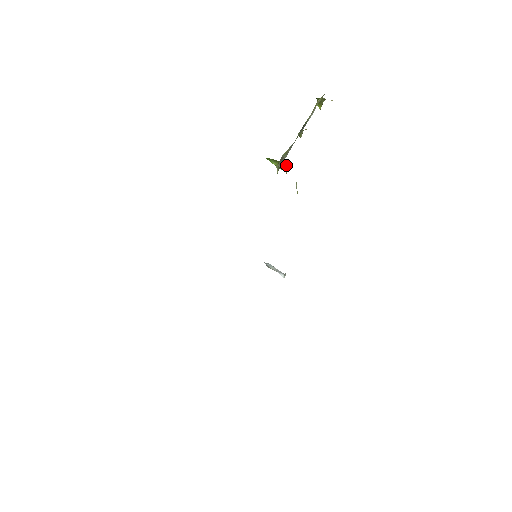
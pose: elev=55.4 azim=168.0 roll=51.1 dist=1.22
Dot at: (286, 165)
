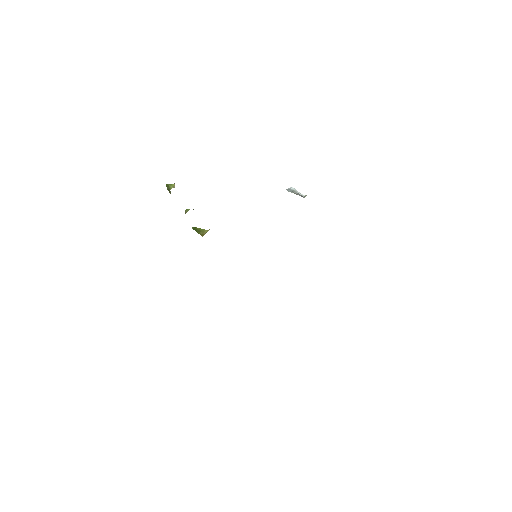
Dot at: (203, 235)
